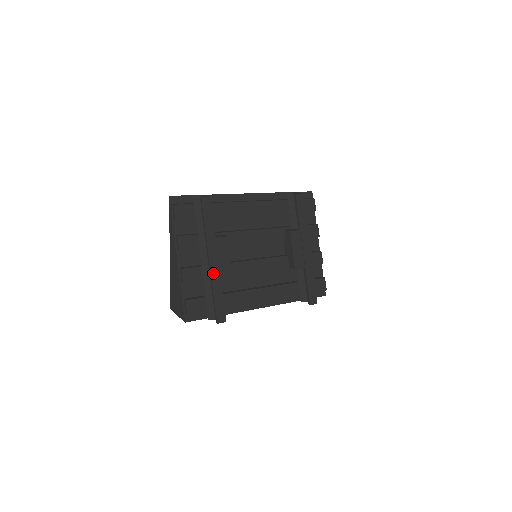
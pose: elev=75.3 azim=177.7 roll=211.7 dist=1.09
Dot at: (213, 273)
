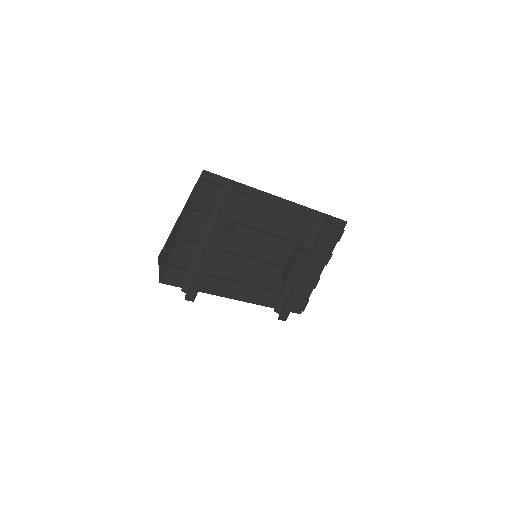
Dot at: (204, 258)
